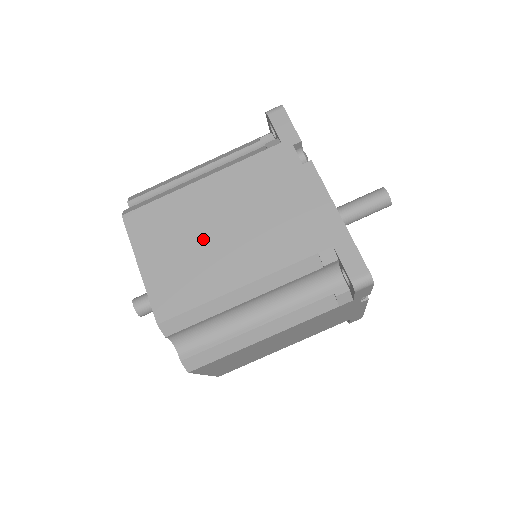
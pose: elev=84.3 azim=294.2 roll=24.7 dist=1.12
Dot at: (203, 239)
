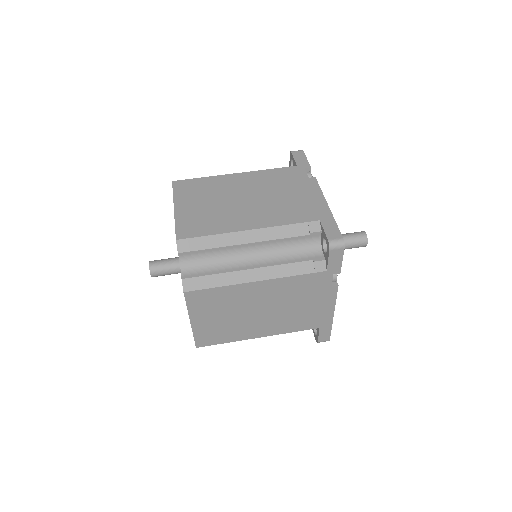
Dot at: (227, 202)
